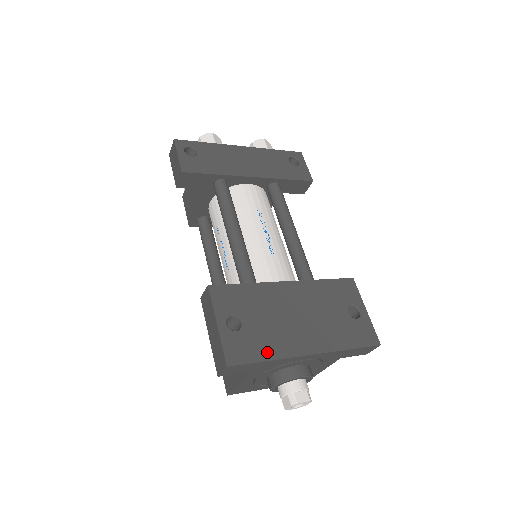
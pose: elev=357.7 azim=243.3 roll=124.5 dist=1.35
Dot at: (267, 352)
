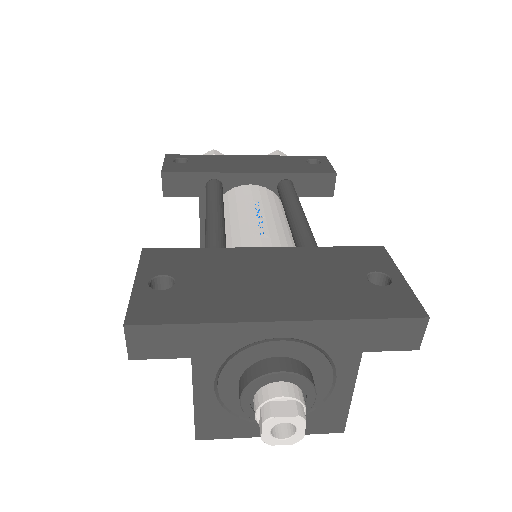
Dot at: (201, 314)
